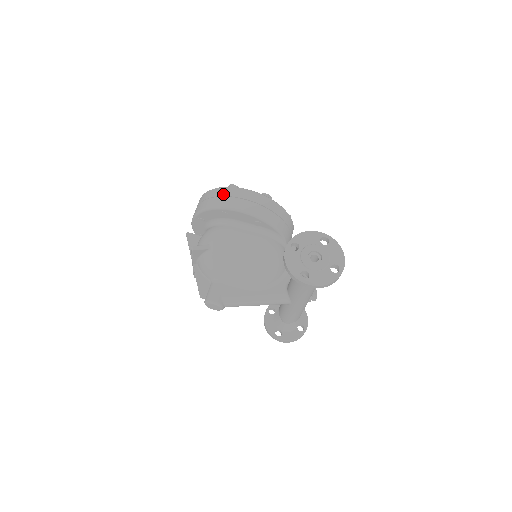
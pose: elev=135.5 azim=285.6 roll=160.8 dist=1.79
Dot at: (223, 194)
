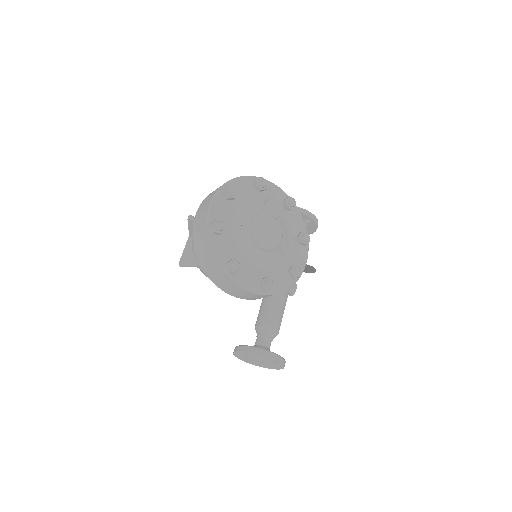
Dot at: (217, 273)
